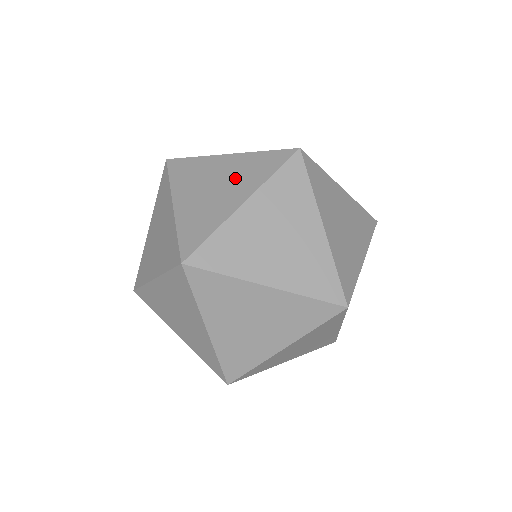
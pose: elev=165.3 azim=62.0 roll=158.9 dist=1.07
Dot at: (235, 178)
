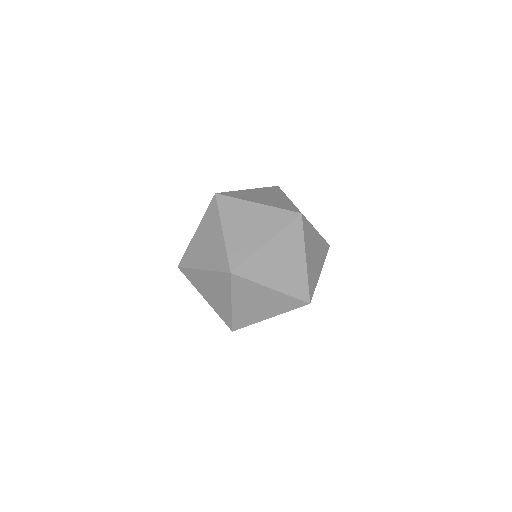
Dot at: (262, 223)
